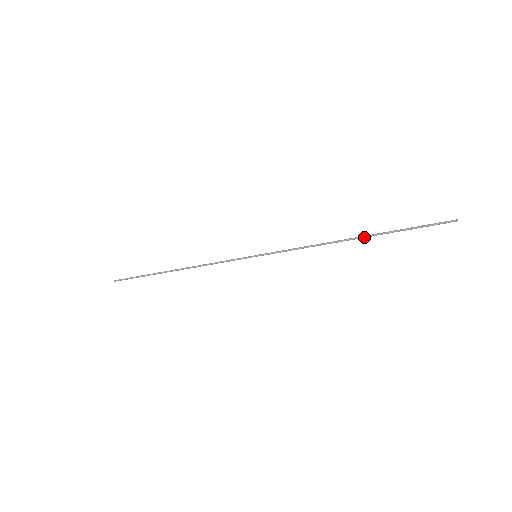
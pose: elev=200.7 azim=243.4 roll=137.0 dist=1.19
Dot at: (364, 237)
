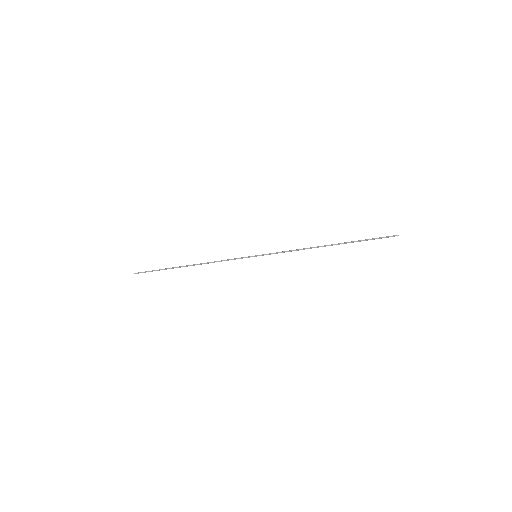
Dot at: (336, 244)
